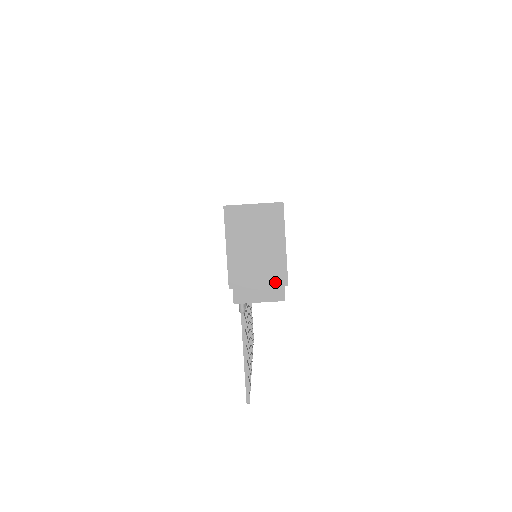
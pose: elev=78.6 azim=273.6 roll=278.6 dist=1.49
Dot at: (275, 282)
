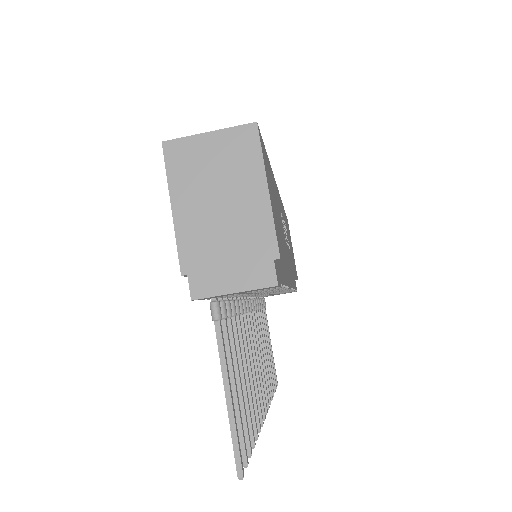
Dot at: (257, 255)
